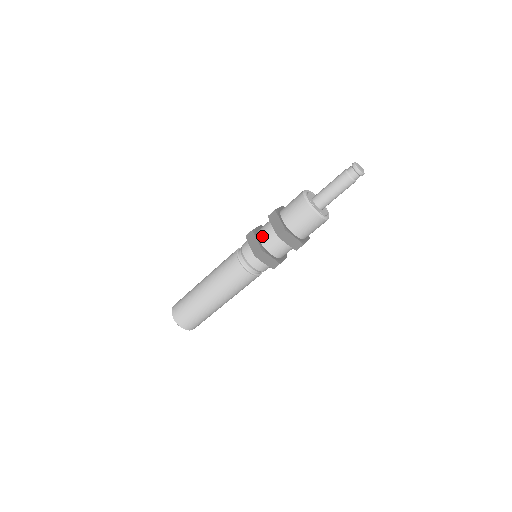
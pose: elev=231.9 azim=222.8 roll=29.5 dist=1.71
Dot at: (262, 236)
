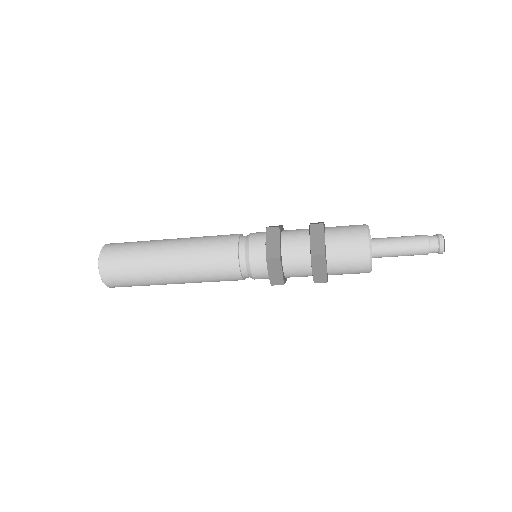
Dot at: (289, 267)
